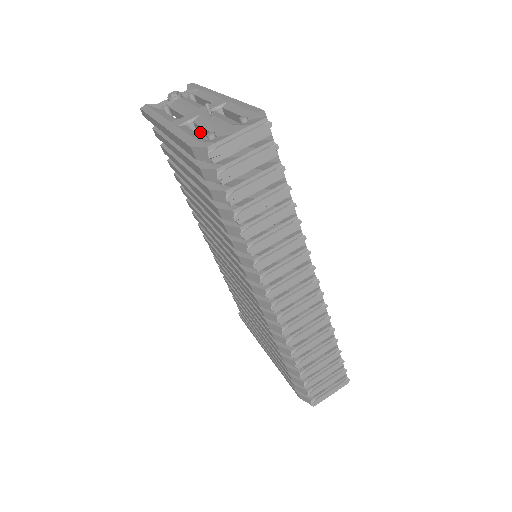
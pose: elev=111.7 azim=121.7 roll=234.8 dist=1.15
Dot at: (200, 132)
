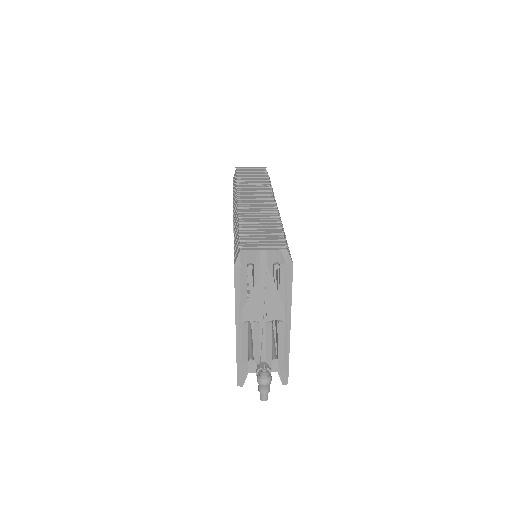
Dot at: occluded
